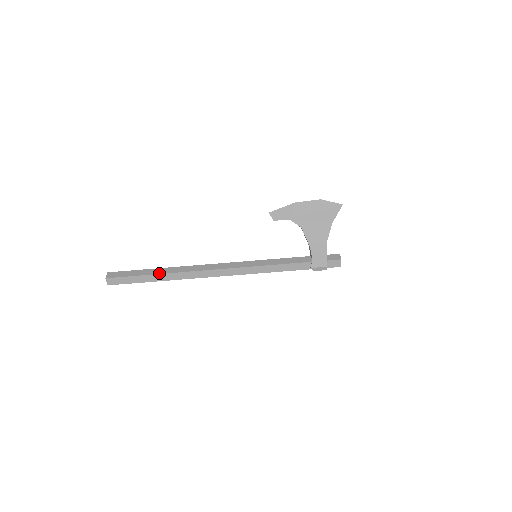
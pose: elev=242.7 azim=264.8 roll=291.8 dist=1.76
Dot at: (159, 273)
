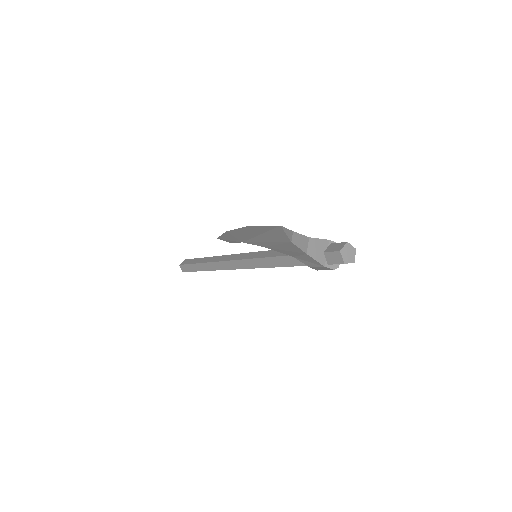
Dot at: (205, 270)
